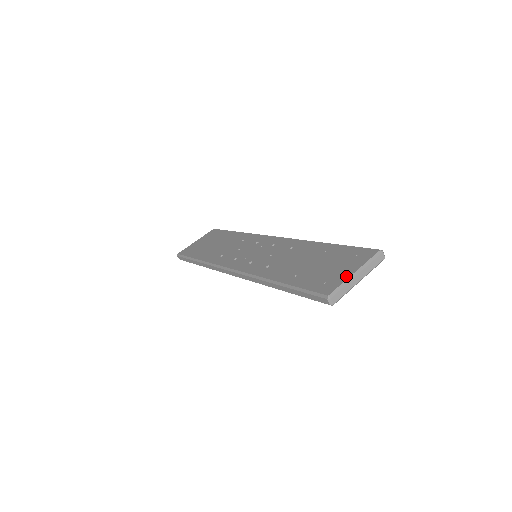
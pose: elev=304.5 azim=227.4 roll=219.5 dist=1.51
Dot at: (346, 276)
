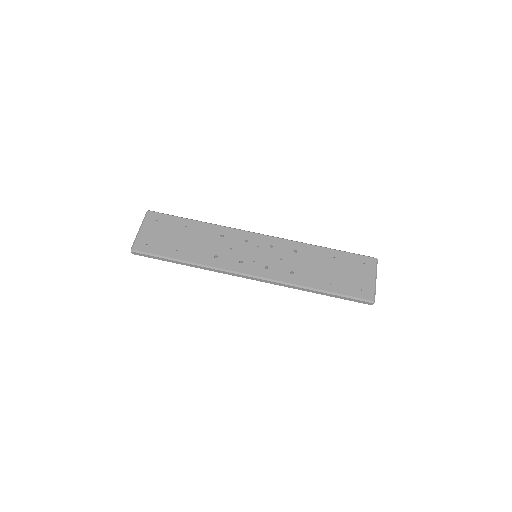
Dot at: (372, 283)
